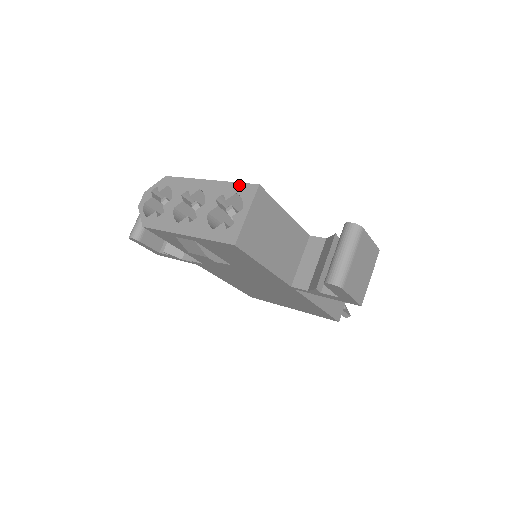
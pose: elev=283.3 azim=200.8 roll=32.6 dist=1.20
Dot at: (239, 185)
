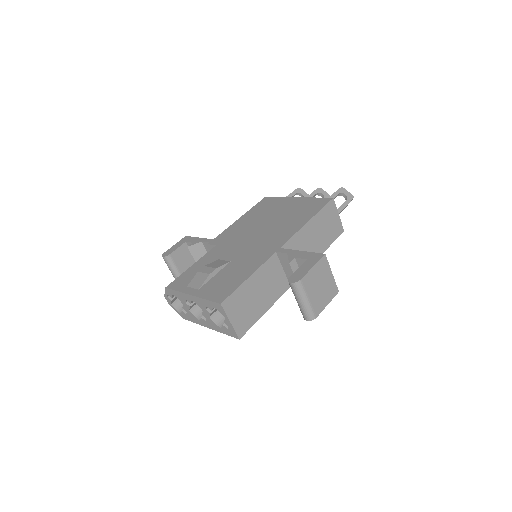
Dot at: (210, 303)
